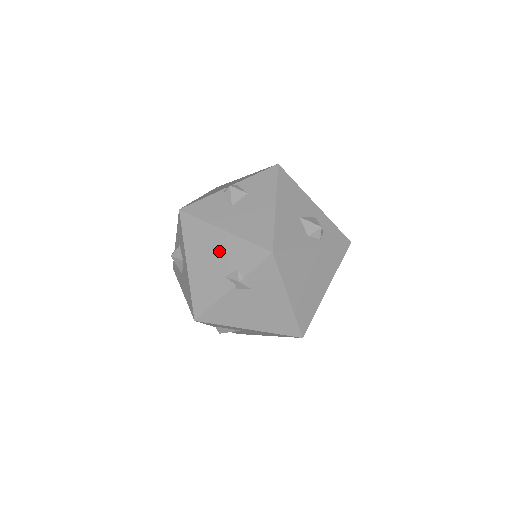
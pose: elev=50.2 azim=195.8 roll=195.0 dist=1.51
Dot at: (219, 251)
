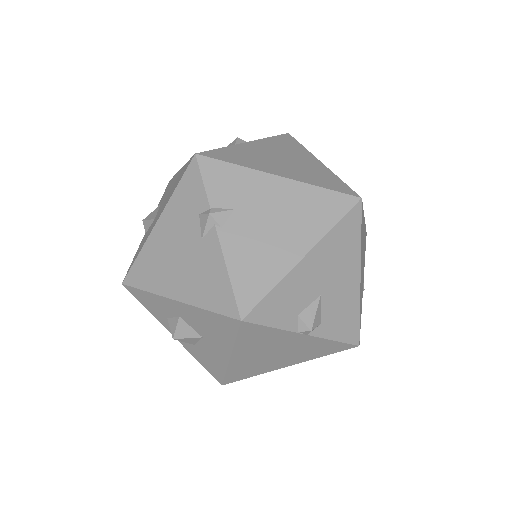
Dot at: (174, 238)
